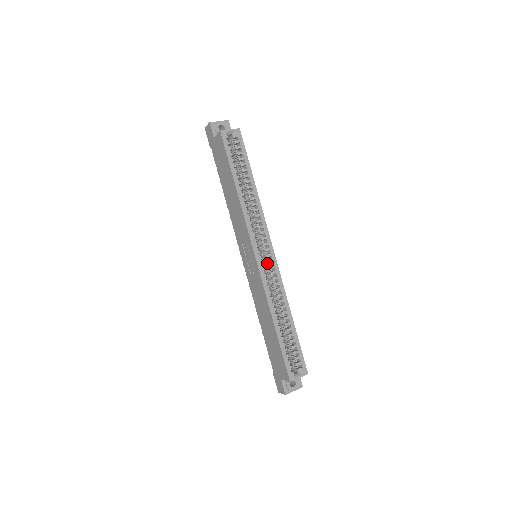
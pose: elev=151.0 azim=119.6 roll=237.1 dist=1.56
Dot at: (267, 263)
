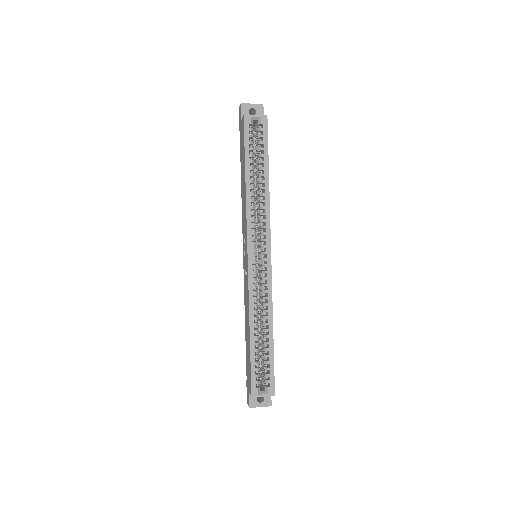
Dot at: (261, 267)
